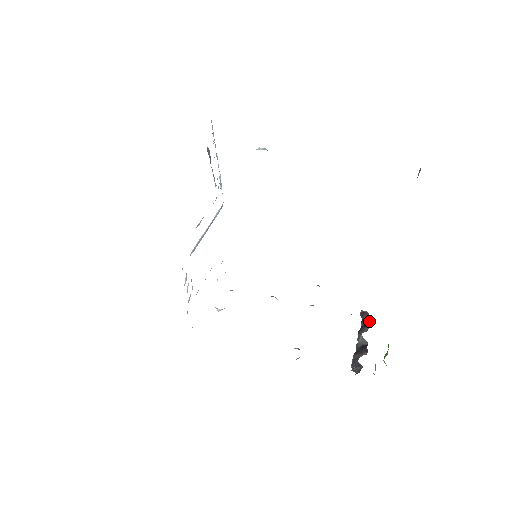
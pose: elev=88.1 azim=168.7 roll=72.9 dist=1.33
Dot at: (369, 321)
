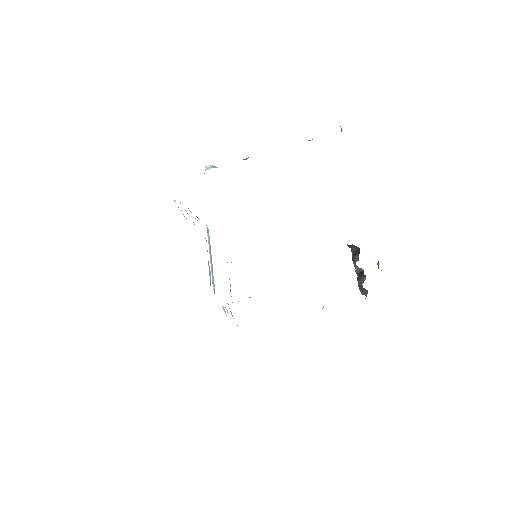
Dot at: (356, 249)
